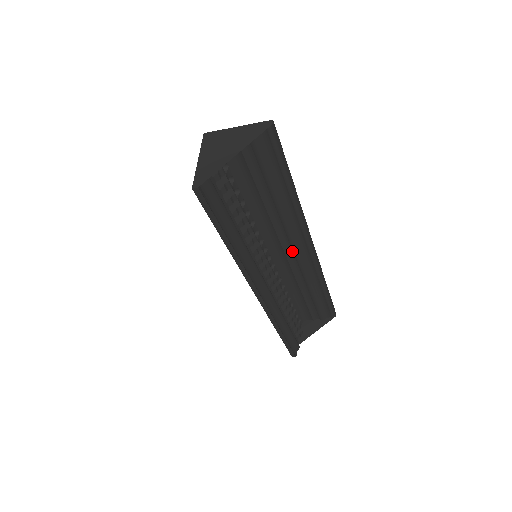
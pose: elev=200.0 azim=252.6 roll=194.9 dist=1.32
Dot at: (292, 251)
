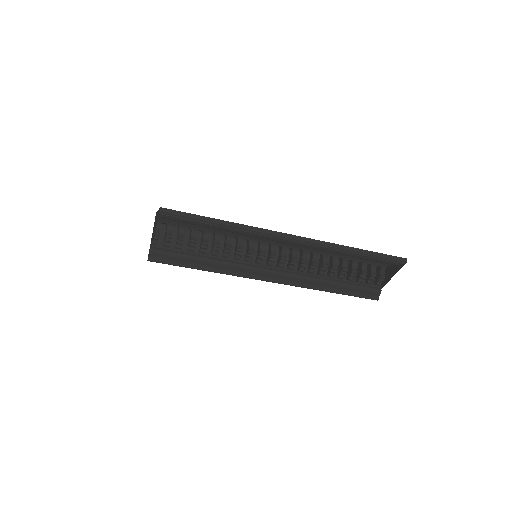
Dot at: occluded
